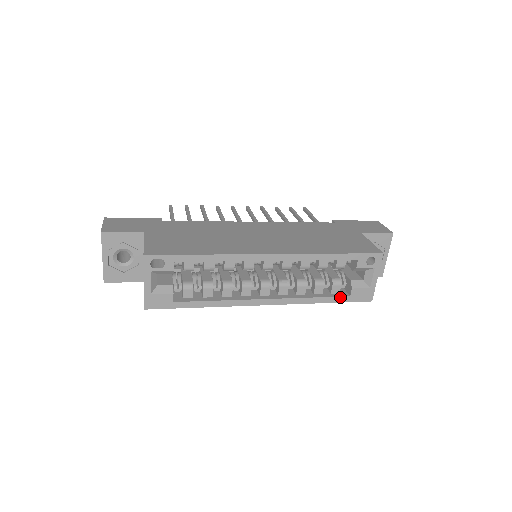
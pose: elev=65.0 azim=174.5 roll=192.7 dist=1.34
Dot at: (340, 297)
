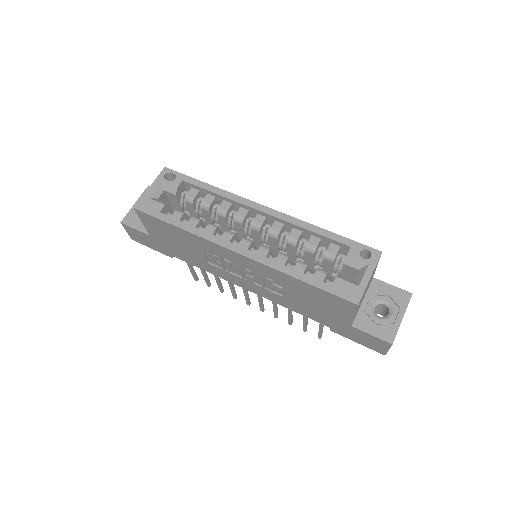
Dot at: (320, 281)
